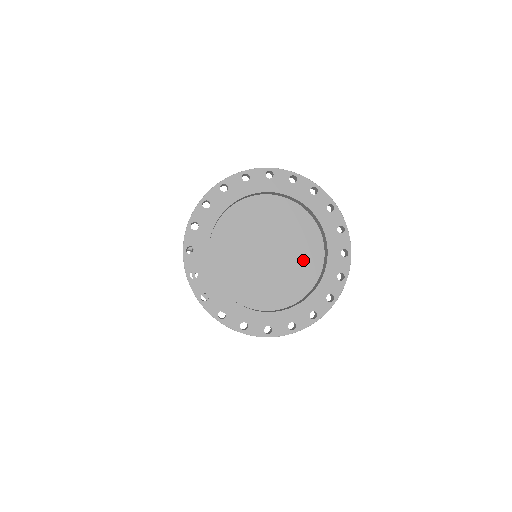
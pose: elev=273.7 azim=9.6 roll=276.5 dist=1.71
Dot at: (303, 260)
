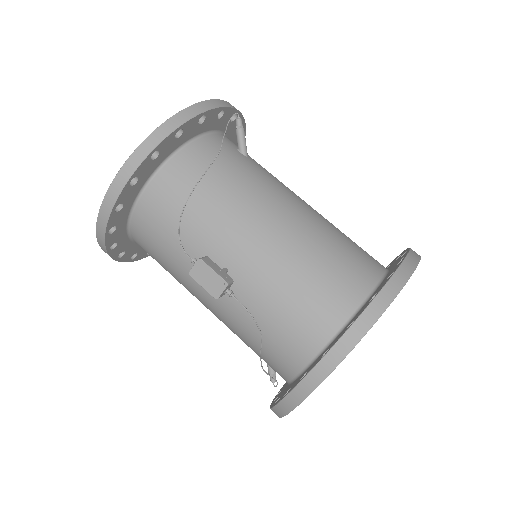
Dot at: occluded
